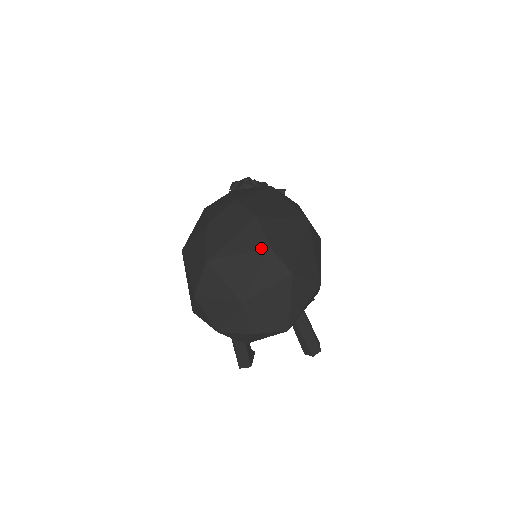
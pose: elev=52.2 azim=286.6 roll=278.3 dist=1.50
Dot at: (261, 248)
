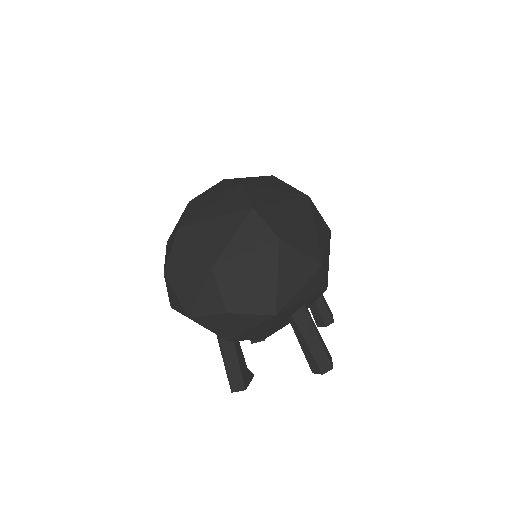
Dot at: (241, 209)
